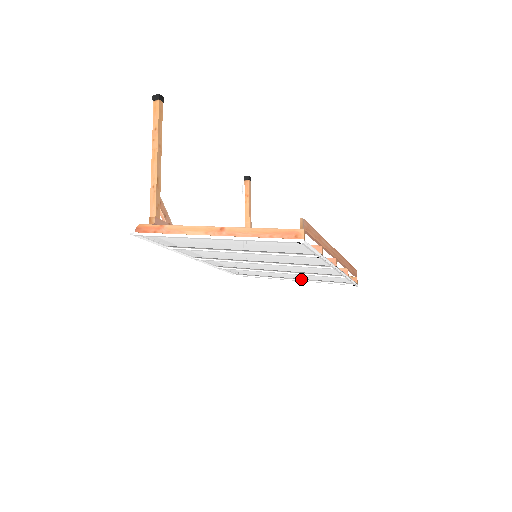
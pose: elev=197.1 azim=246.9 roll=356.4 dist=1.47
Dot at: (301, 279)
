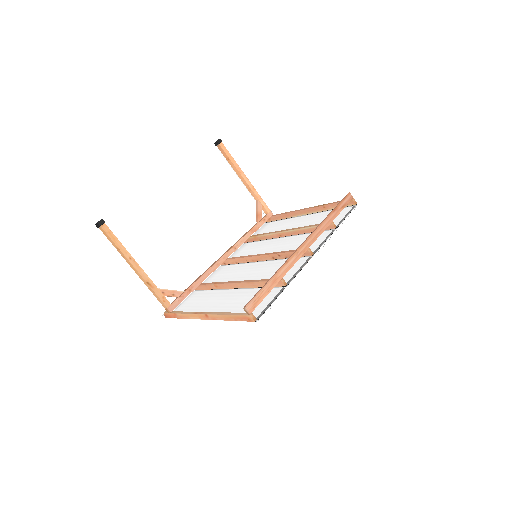
Dot at: (311, 215)
